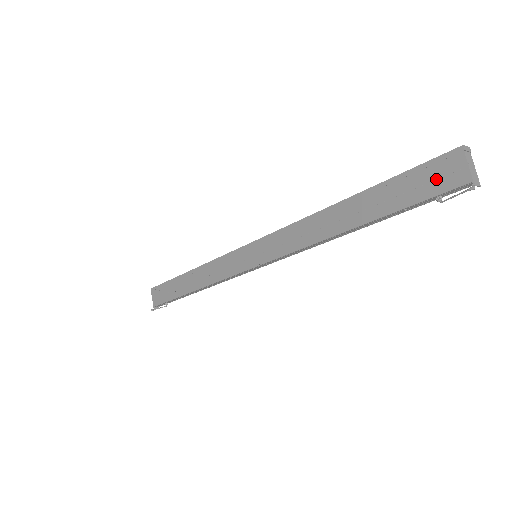
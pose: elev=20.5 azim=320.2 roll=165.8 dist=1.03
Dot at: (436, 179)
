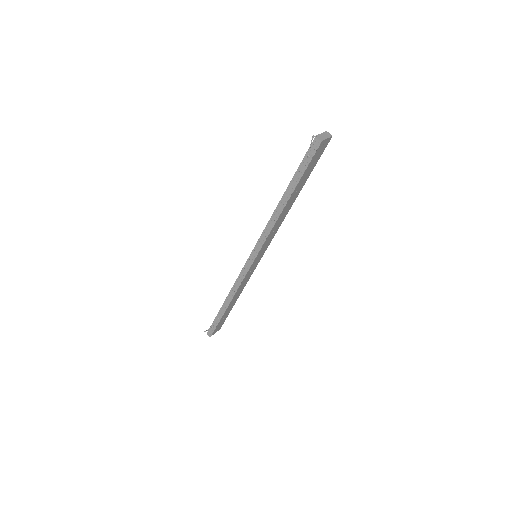
Dot at: occluded
